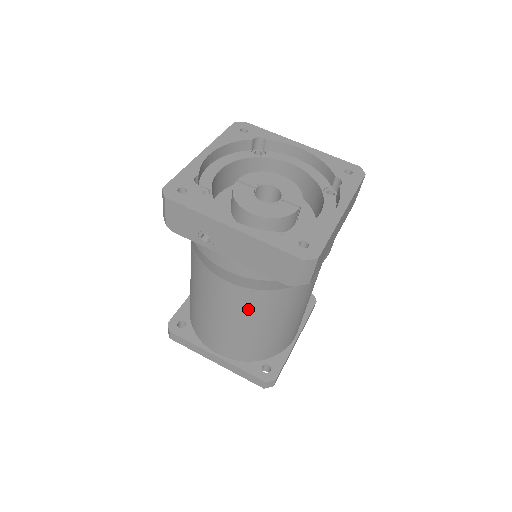
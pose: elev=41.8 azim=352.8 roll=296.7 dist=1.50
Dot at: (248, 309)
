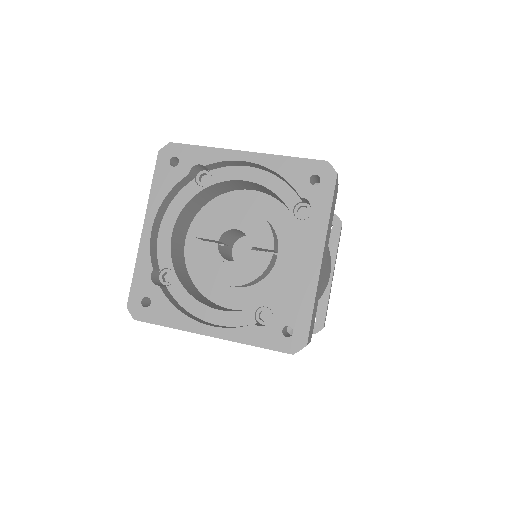
Dot at: occluded
